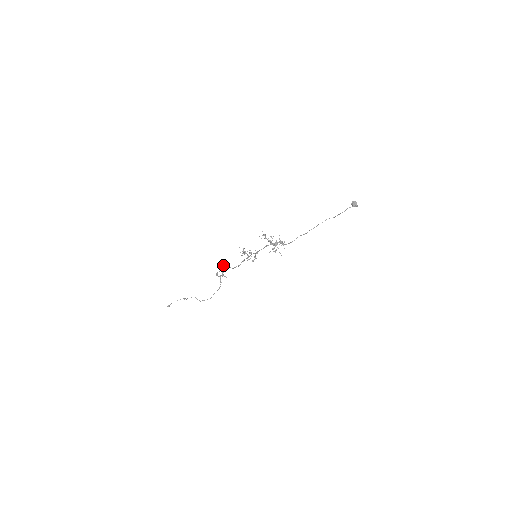
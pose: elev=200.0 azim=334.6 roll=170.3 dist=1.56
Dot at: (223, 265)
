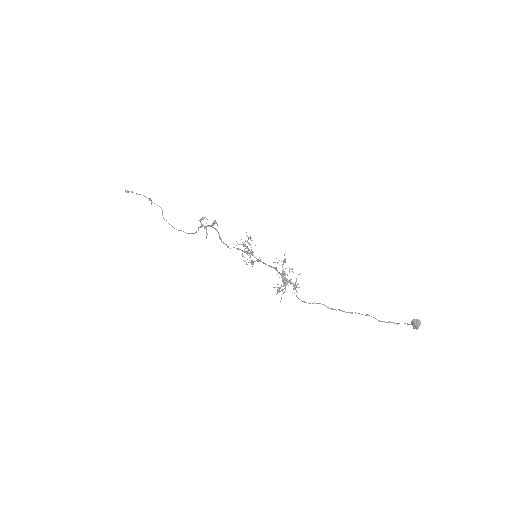
Dot at: (214, 223)
